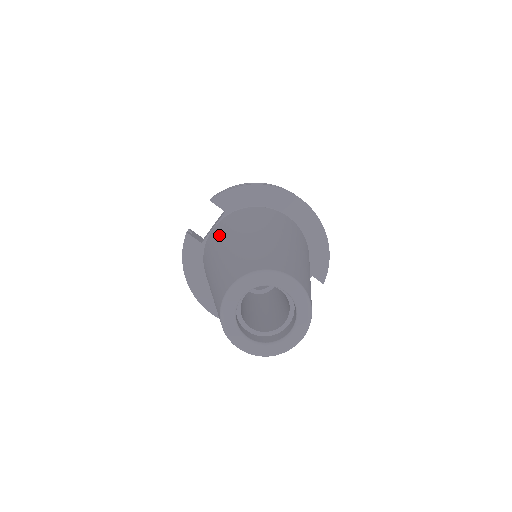
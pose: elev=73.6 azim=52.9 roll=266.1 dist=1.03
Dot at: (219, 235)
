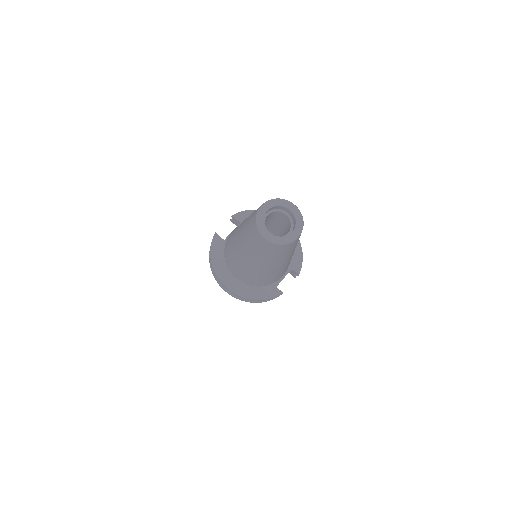
Dot at: occluded
